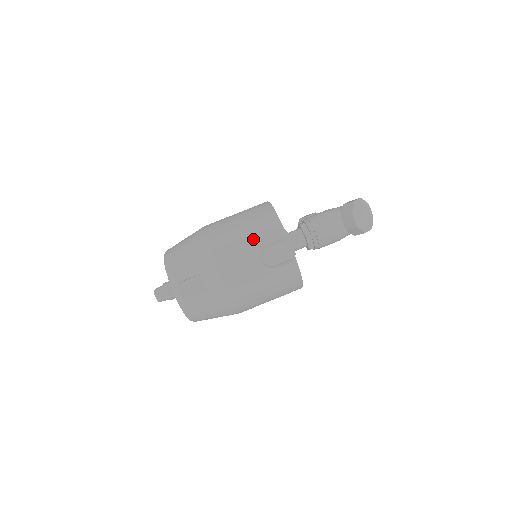
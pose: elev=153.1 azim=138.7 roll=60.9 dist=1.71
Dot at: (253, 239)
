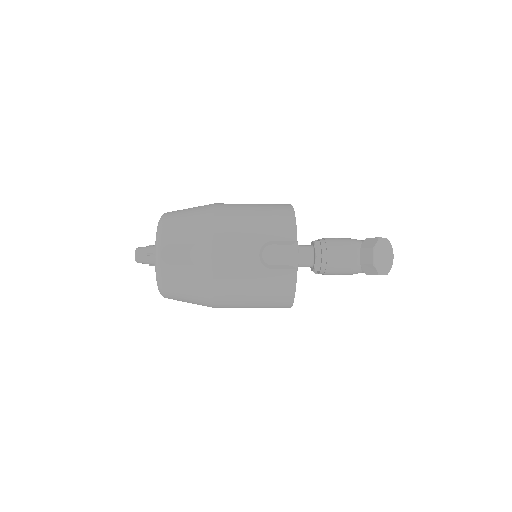
Dot at: (260, 230)
